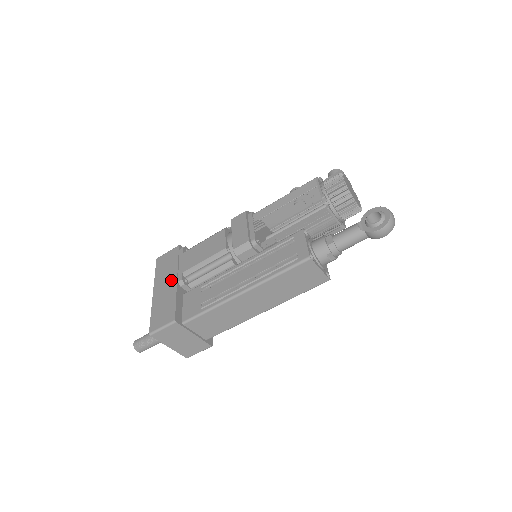
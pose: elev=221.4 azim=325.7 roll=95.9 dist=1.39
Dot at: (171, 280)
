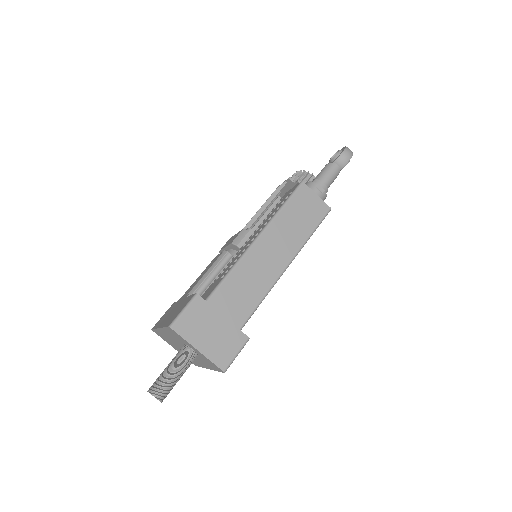
Dot at: (176, 305)
